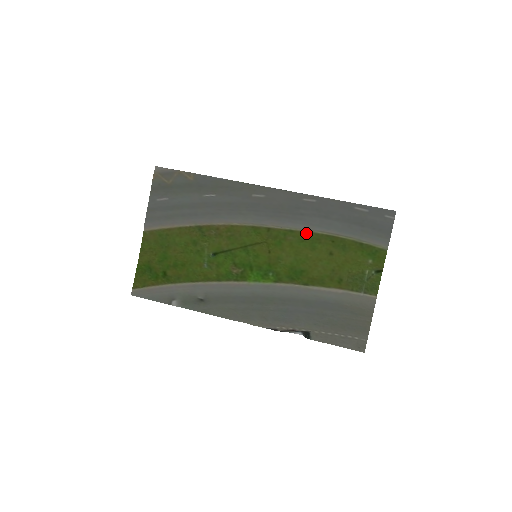
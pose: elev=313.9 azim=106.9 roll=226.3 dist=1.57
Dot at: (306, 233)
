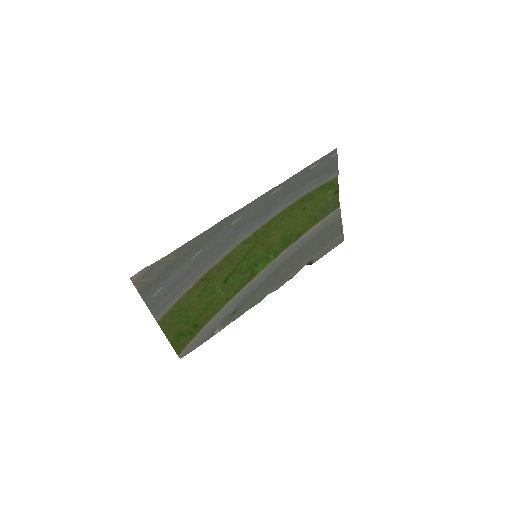
Dot at: (282, 212)
